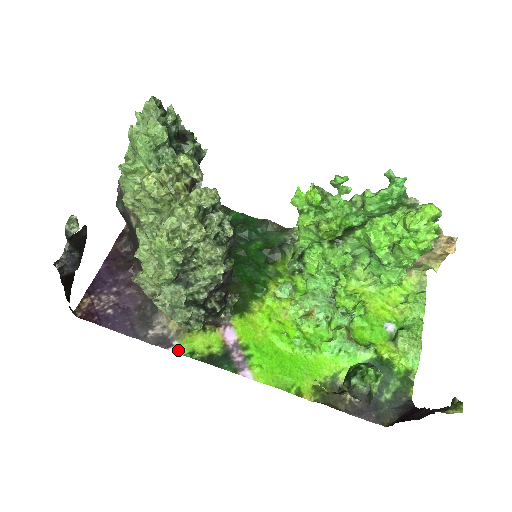
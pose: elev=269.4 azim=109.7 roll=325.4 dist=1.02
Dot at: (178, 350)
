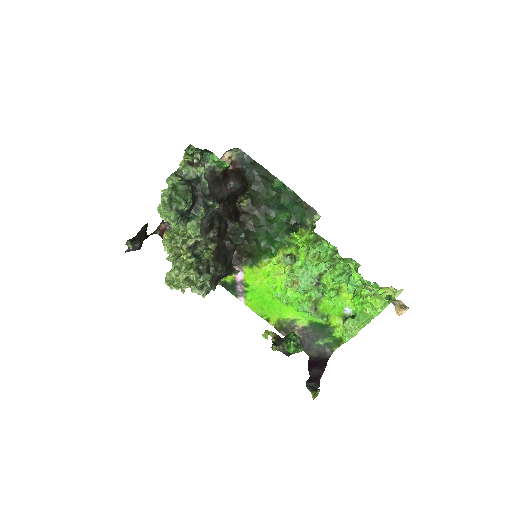
Dot at: occluded
